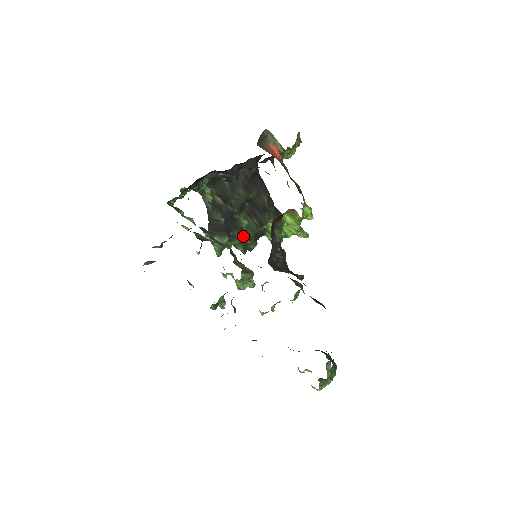
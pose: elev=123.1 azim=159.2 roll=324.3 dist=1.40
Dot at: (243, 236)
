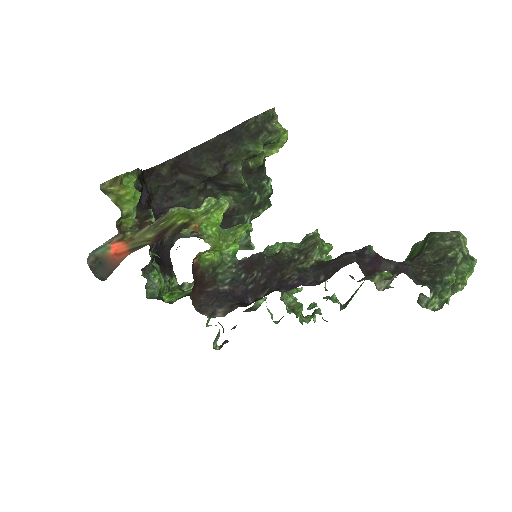
Dot at: (246, 207)
